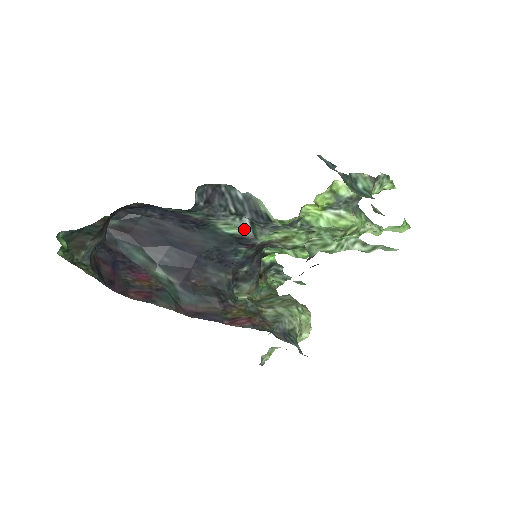
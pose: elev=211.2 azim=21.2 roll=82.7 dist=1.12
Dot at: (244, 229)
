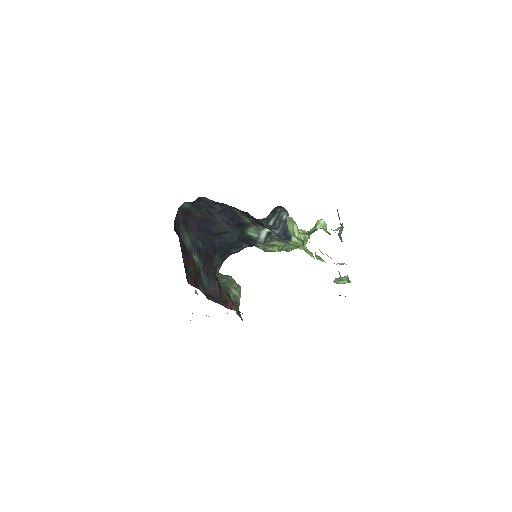
Dot at: (260, 235)
